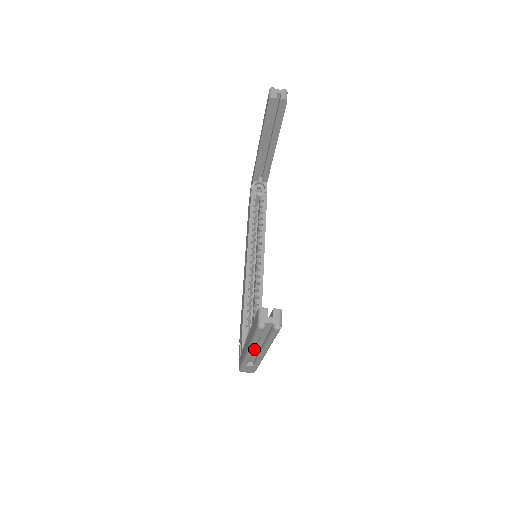
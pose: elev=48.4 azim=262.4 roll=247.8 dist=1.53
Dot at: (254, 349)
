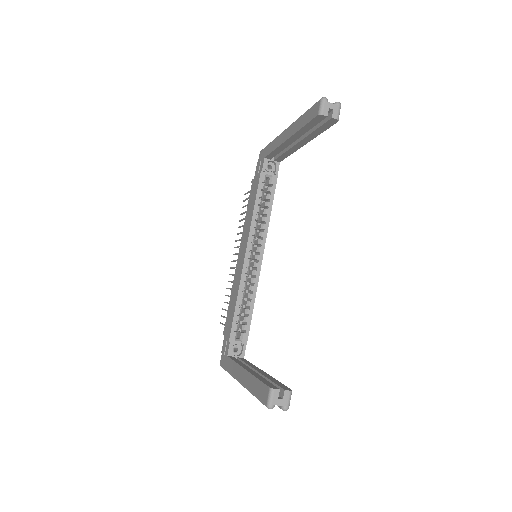
Dot at: occluded
